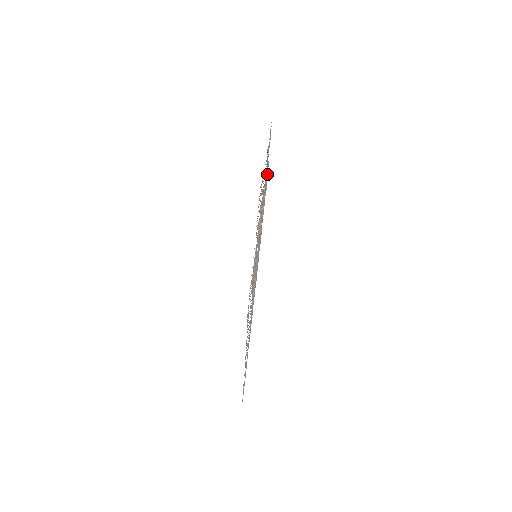
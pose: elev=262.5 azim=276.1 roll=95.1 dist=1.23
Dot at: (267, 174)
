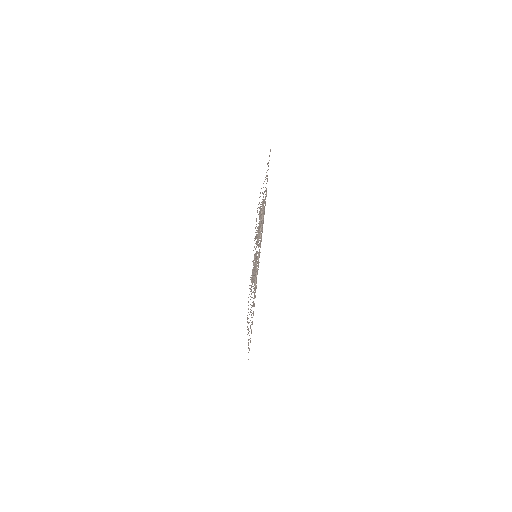
Dot at: occluded
